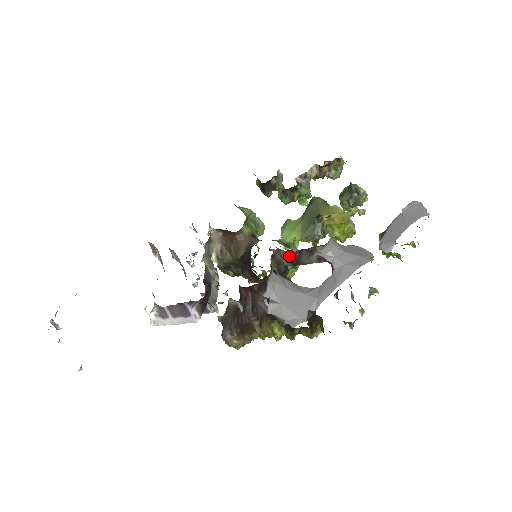
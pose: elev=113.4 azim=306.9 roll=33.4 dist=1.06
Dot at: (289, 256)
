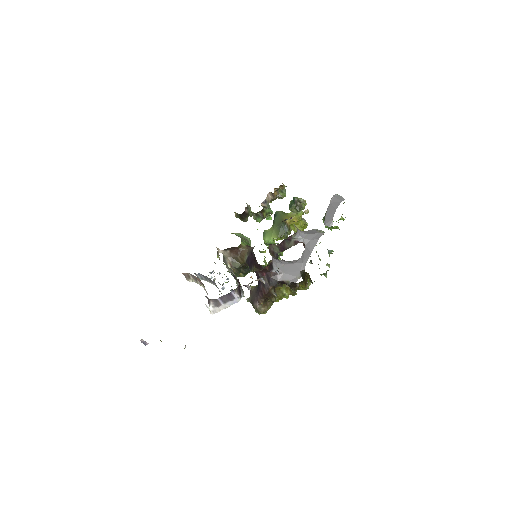
Dot at: (278, 247)
